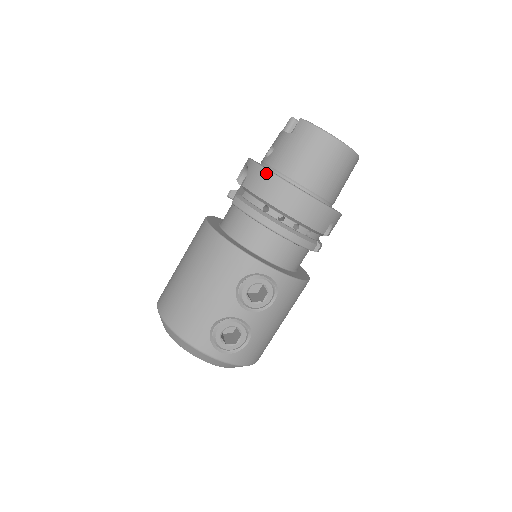
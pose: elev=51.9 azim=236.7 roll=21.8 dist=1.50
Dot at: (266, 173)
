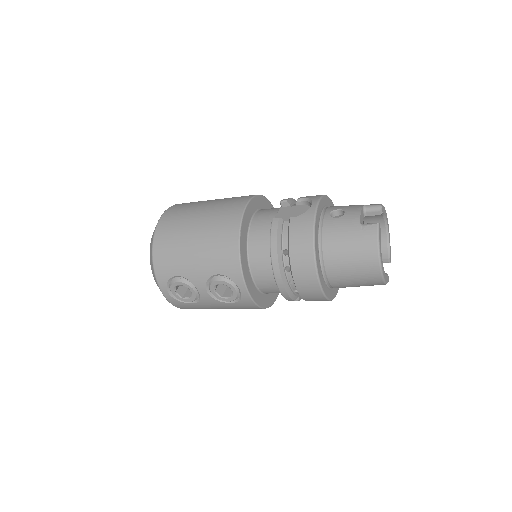
Dot at: (311, 234)
